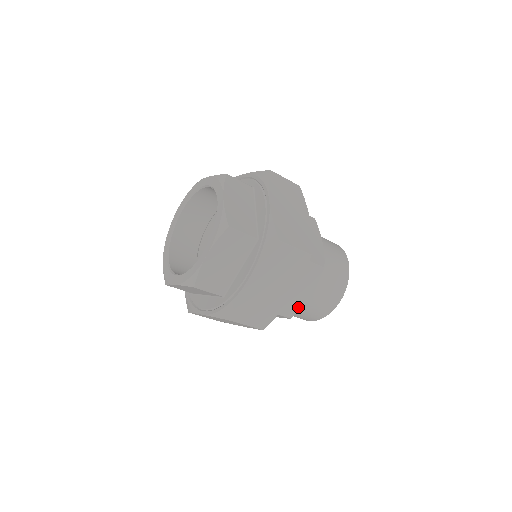
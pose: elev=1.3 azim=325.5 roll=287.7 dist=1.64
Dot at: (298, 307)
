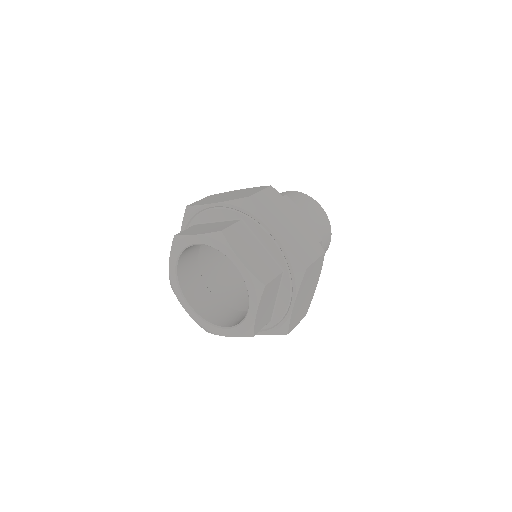
Dot at: occluded
